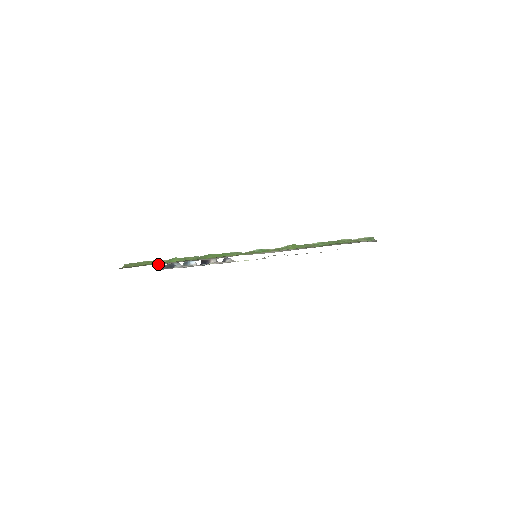
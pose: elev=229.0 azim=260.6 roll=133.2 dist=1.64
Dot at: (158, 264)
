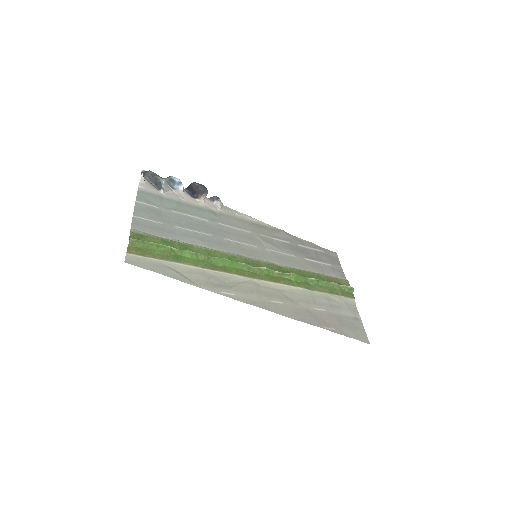
Dot at: (172, 266)
